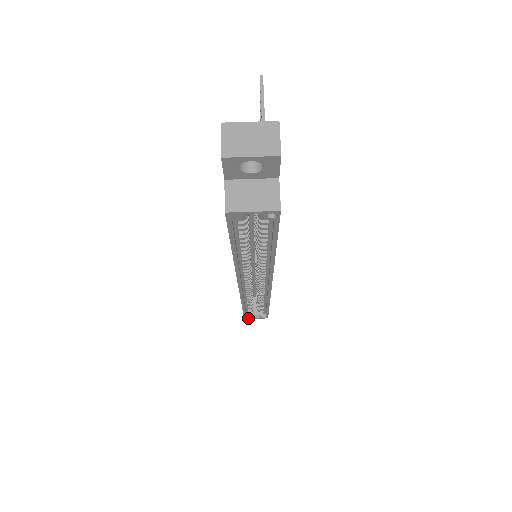
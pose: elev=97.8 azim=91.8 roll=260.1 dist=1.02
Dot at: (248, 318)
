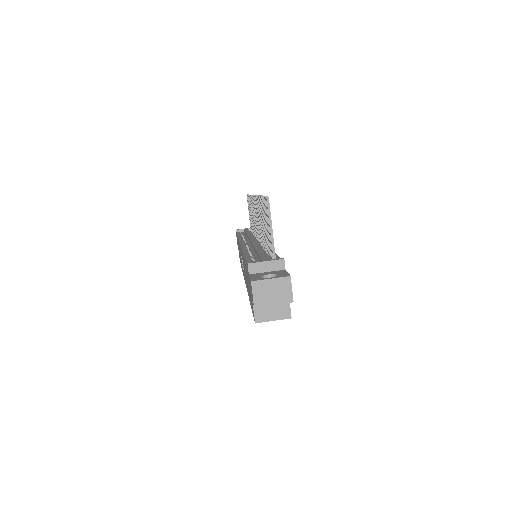
Dot at: occluded
